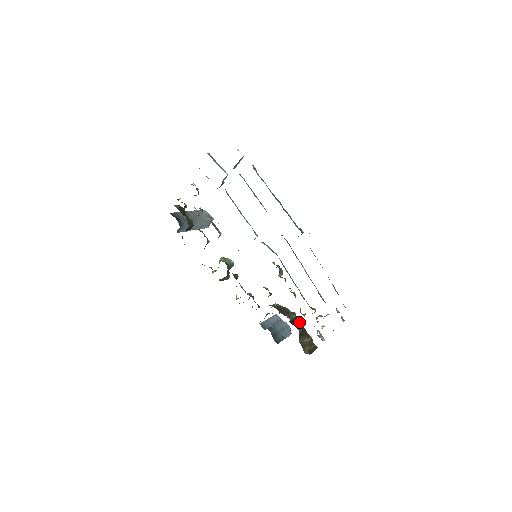
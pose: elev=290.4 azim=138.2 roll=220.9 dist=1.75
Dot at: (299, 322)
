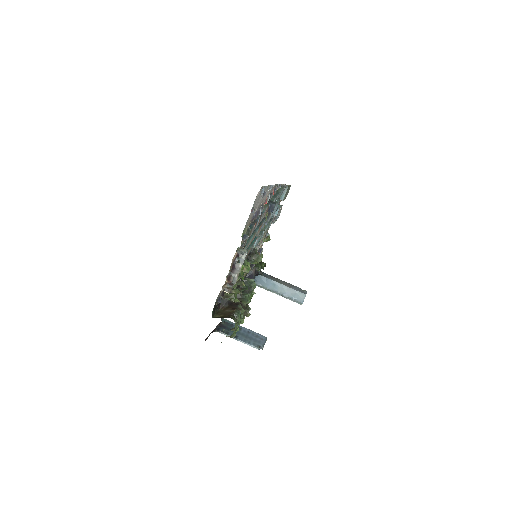
Dot at: (235, 293)
